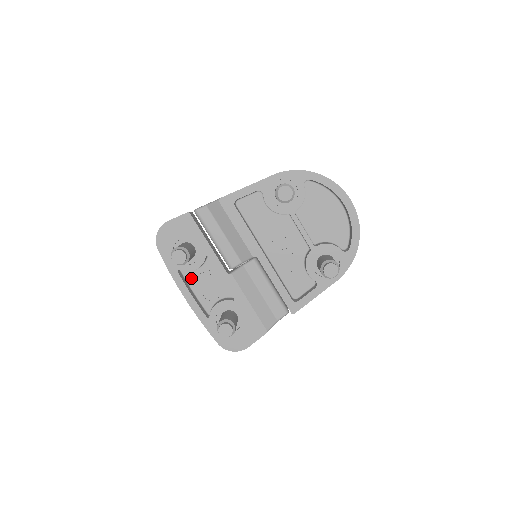
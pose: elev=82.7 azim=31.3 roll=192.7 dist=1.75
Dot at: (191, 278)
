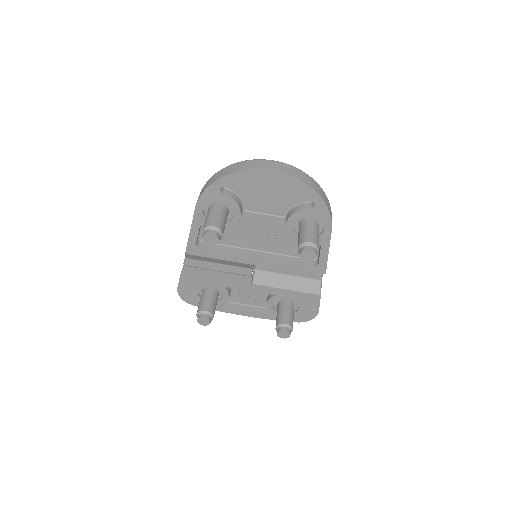
Dot at: (234, 299)
